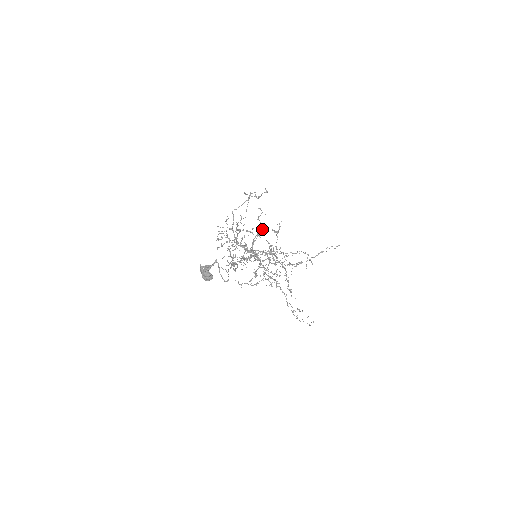
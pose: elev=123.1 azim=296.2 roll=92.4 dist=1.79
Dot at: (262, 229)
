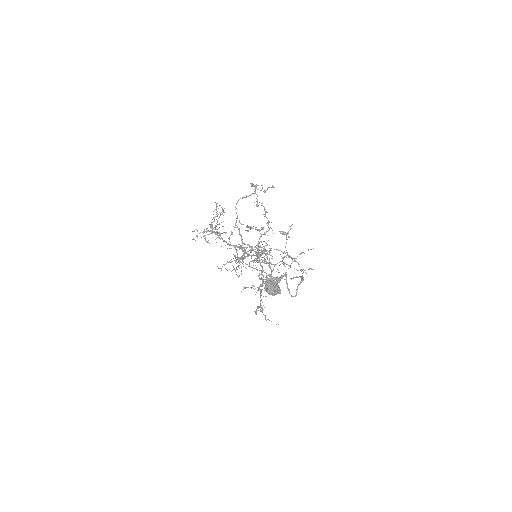
Dot at: (269, 228)
